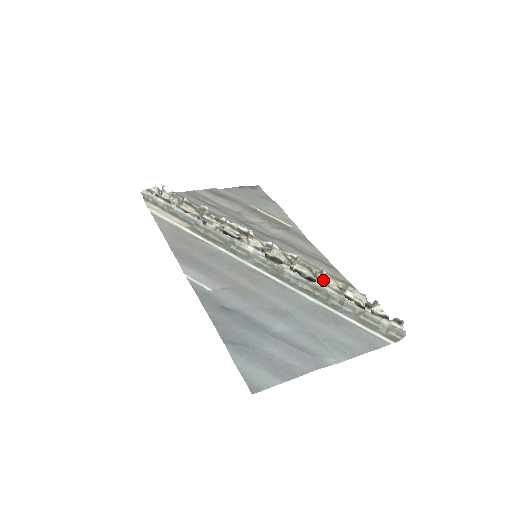
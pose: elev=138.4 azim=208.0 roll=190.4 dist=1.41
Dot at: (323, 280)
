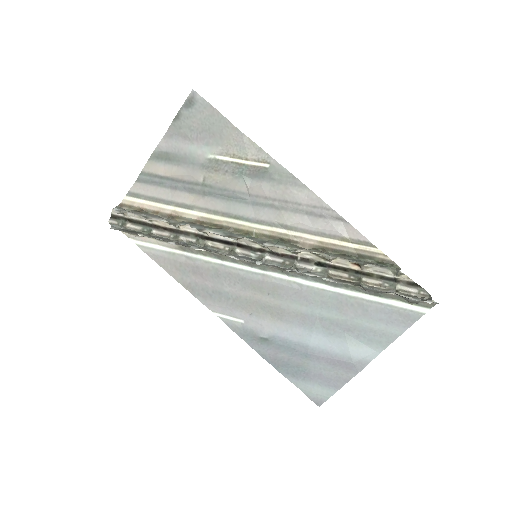
Dot at: (332, 281)
